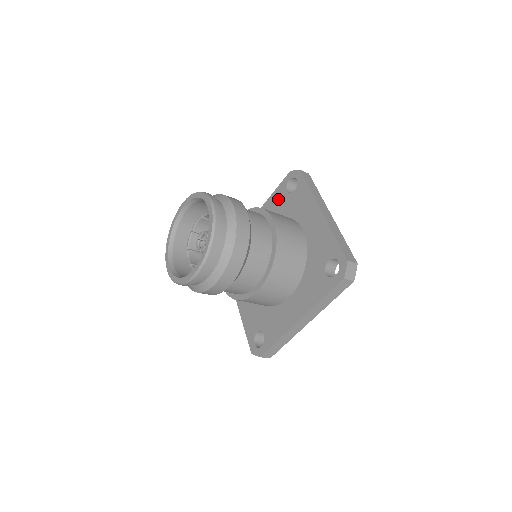
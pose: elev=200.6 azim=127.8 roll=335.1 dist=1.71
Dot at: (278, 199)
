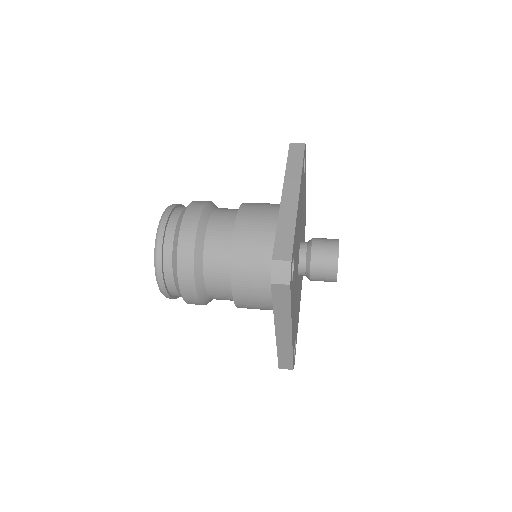
Dot at: occluded
